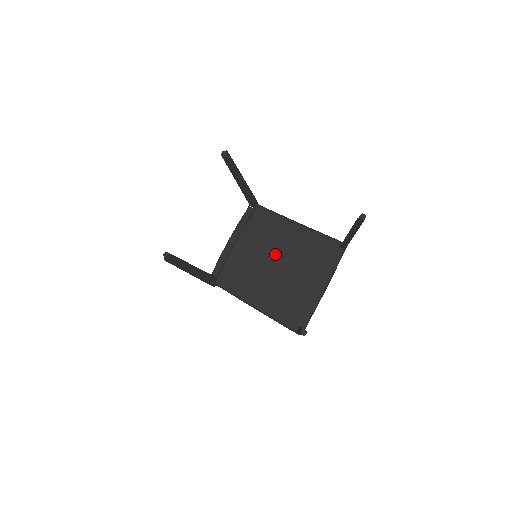
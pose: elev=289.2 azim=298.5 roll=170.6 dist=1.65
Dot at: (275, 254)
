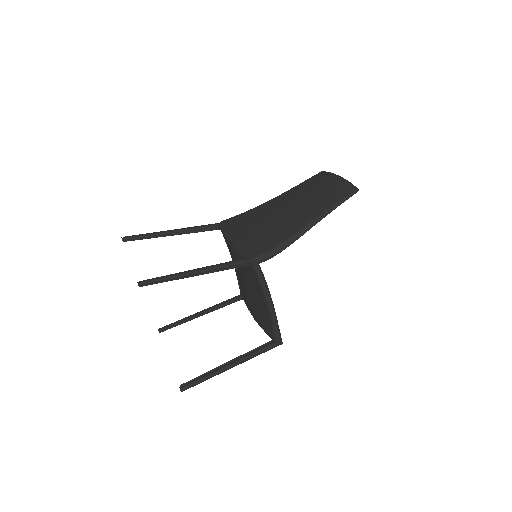
Dot at: (246, 281)
